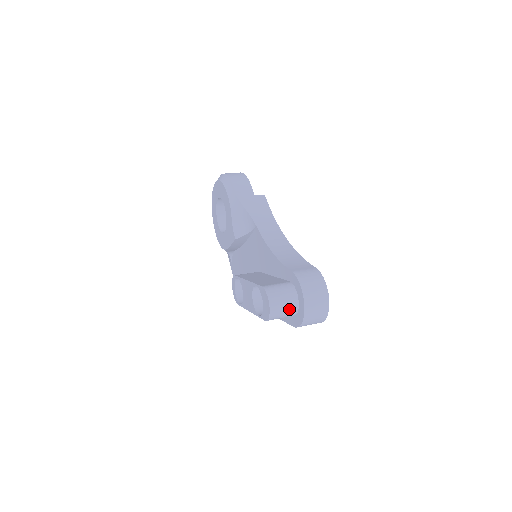
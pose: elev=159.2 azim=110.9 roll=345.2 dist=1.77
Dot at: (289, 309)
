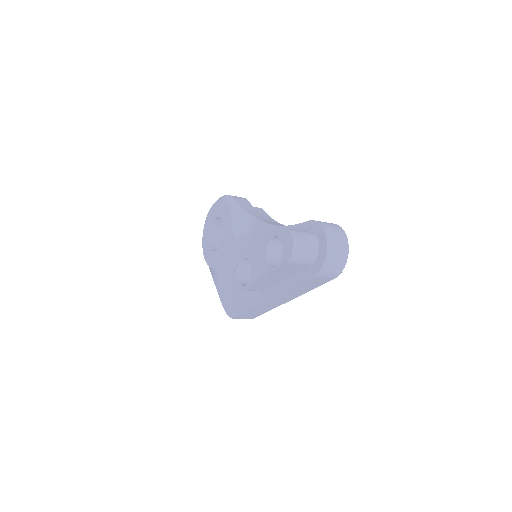
Dot at: (310, 248)
